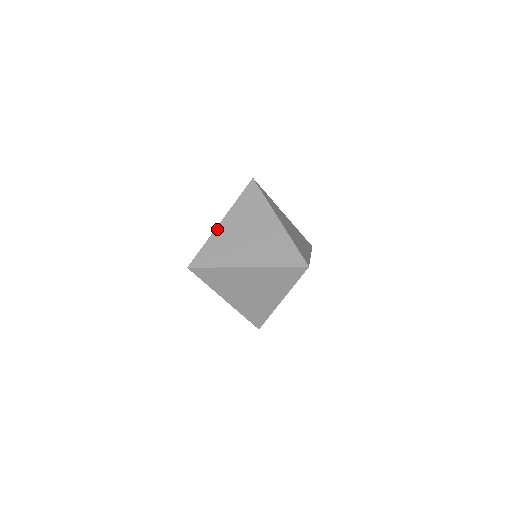
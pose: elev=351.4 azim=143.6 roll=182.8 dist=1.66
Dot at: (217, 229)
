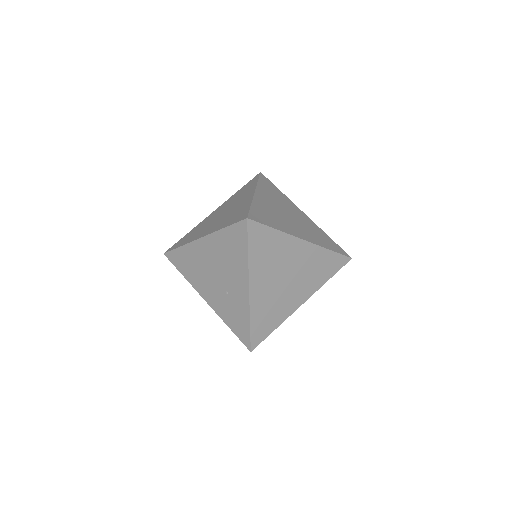
Dot at: (251, 301)
